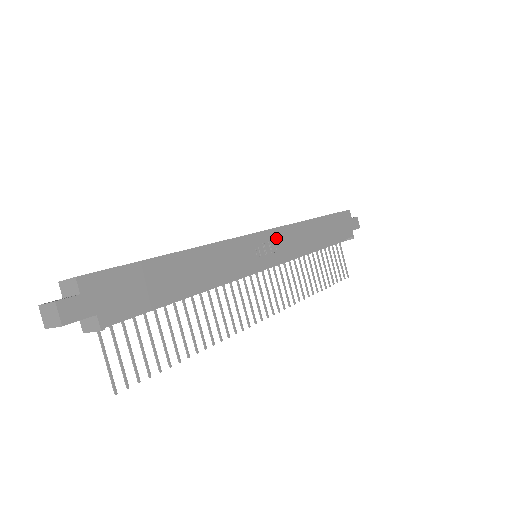
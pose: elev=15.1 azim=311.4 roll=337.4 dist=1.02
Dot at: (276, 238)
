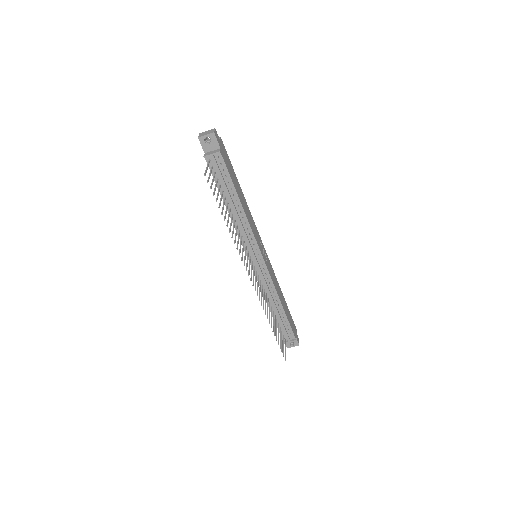
Dot at: (268, 261)
